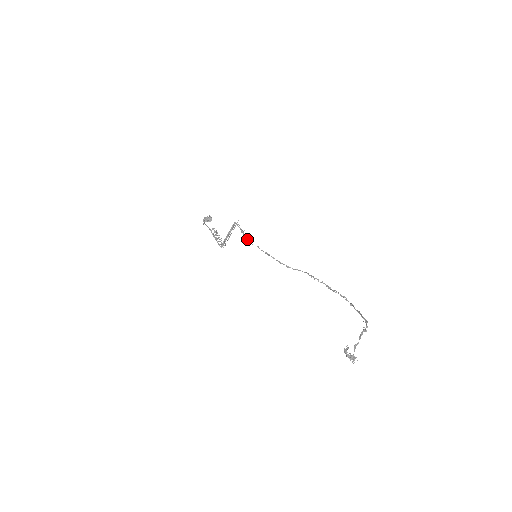
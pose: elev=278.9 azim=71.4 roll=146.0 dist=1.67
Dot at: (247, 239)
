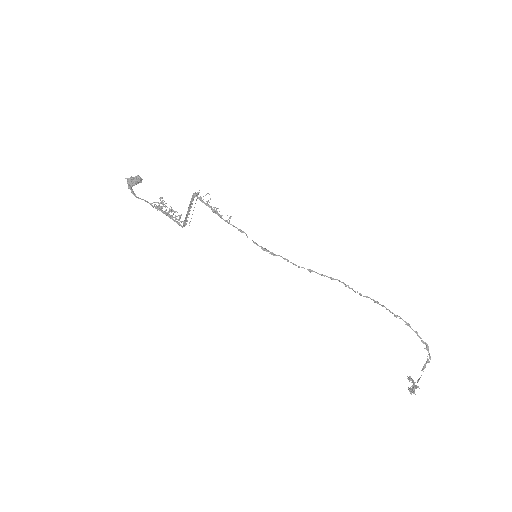
Dot at: (228, 223)
